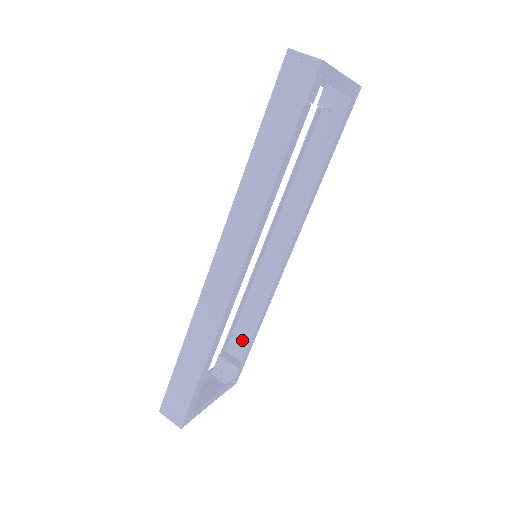
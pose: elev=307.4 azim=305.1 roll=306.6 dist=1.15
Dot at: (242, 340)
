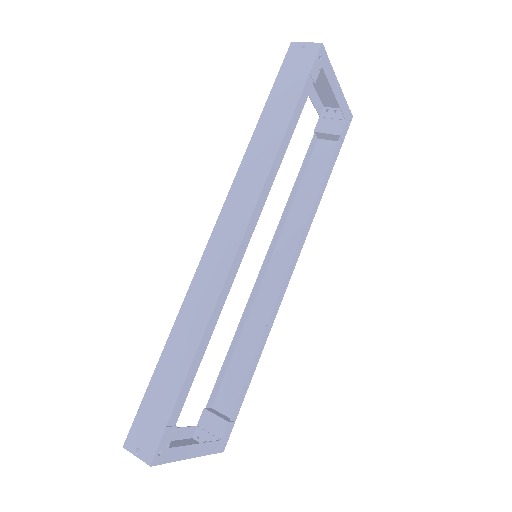
Dot at: (233, 389)
